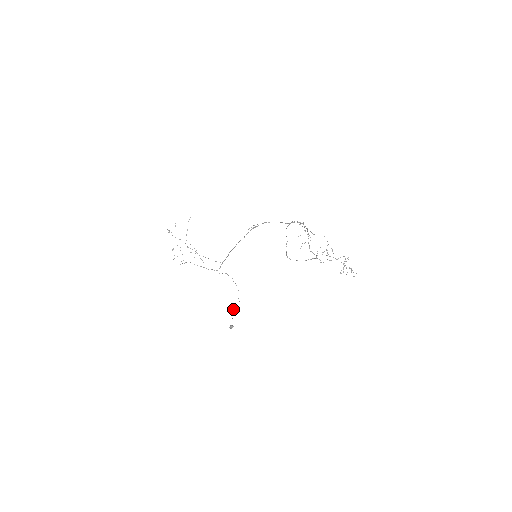
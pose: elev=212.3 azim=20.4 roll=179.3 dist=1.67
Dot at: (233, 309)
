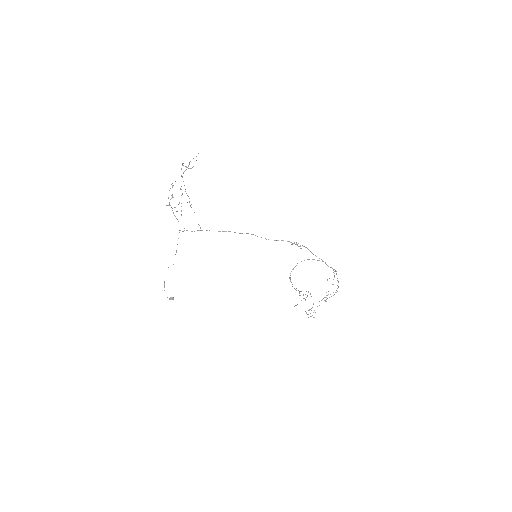
Dot at: occluded
